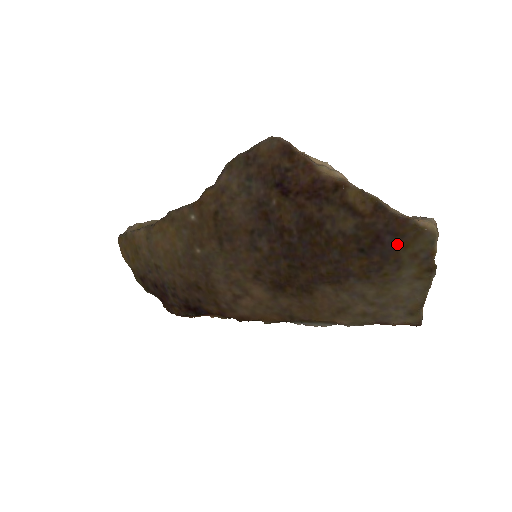
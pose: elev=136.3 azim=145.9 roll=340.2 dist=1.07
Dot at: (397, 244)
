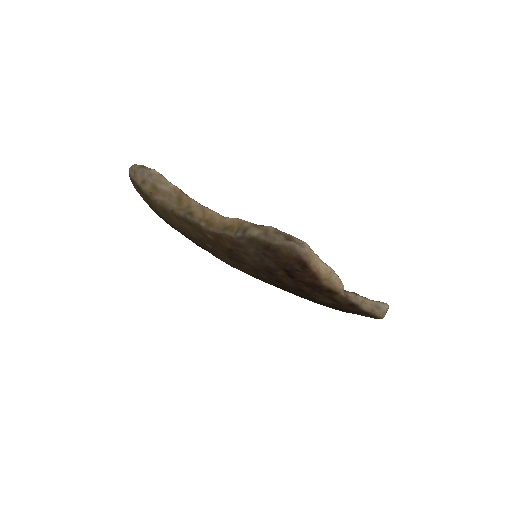
Dot at: (355, 313)
